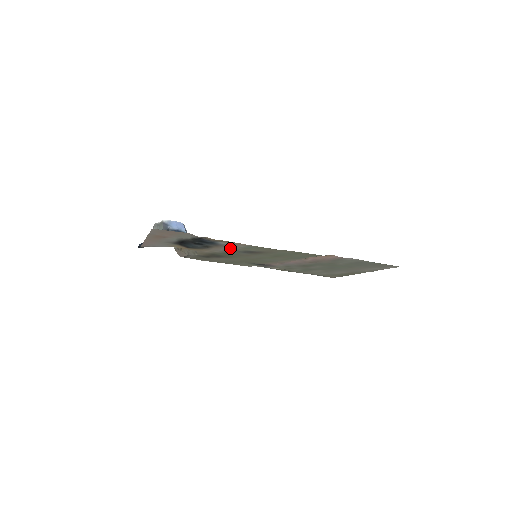
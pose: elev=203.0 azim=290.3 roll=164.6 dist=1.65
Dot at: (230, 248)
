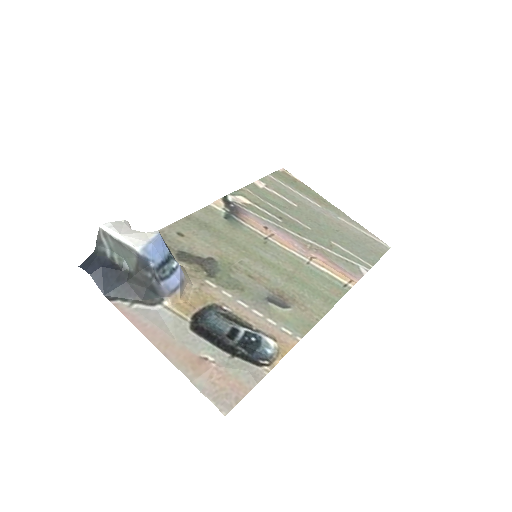
Dot at: (262, 315)
